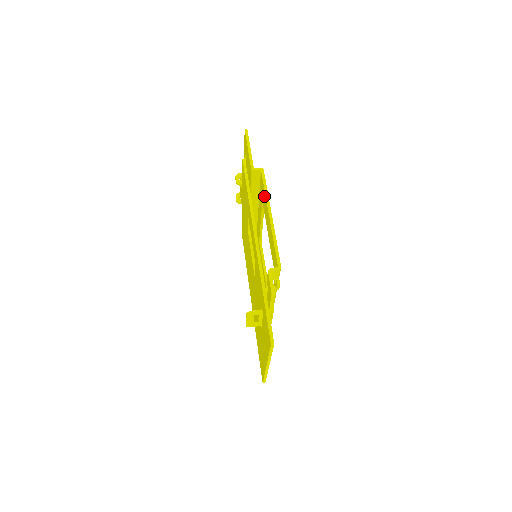
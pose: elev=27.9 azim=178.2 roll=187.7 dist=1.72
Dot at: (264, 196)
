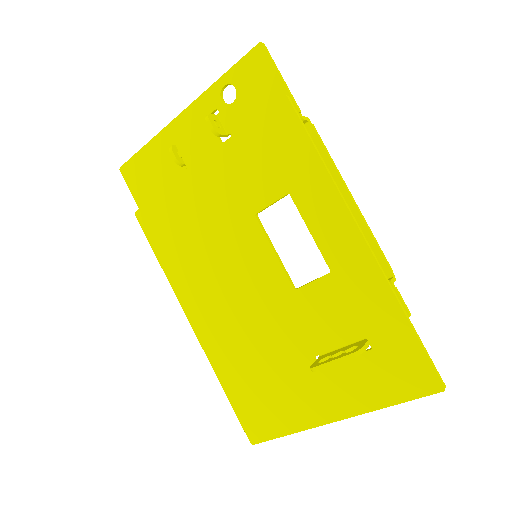
Dot at: occluded
